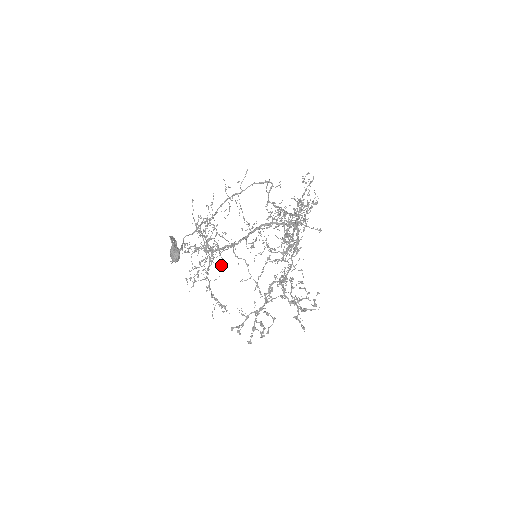
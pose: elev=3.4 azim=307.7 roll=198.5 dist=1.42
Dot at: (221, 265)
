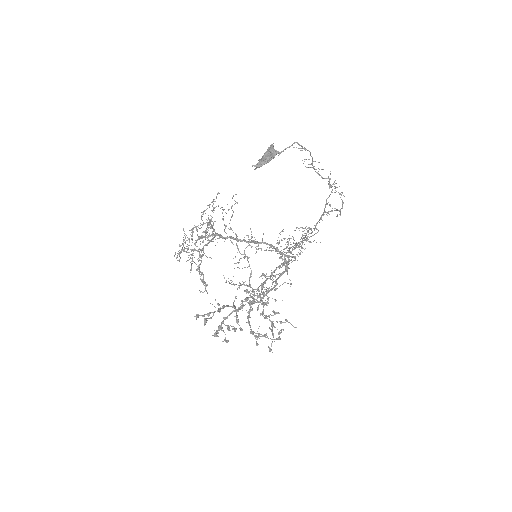
Dot at: (190, 272)
